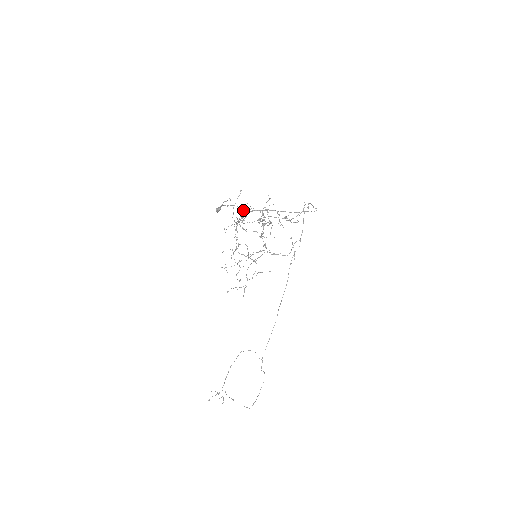
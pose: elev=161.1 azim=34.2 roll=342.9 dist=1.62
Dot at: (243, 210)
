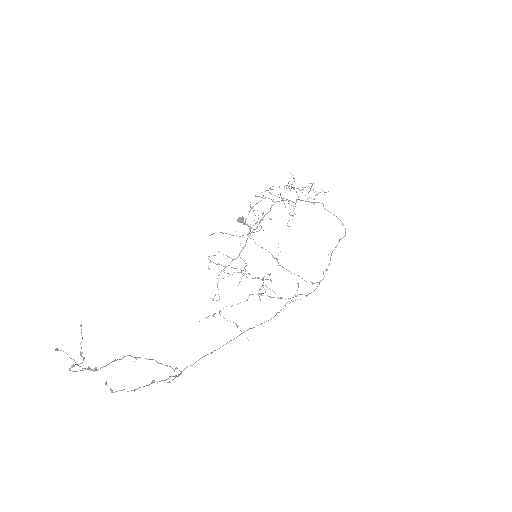
Dot at: occluded
